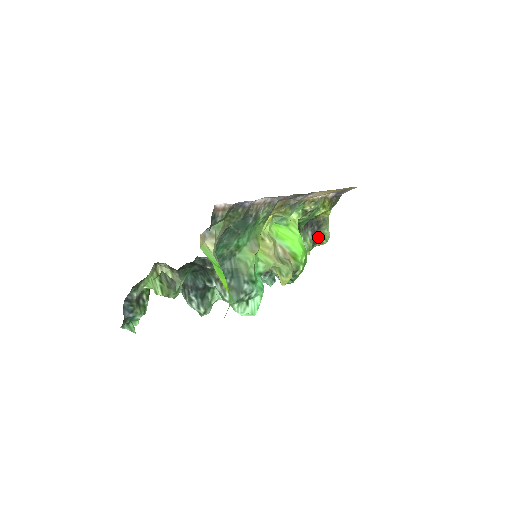
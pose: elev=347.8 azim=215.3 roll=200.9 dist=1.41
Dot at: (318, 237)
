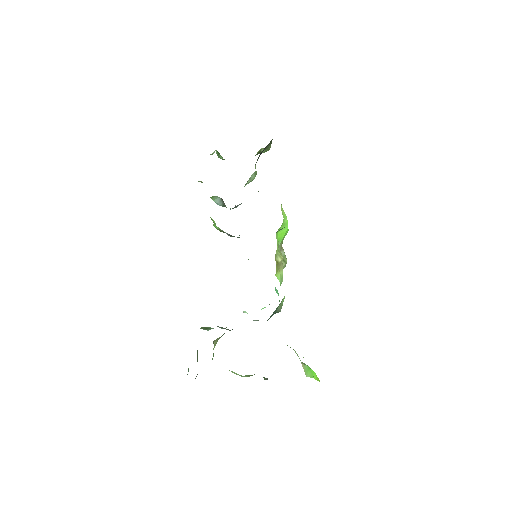
Dot at: occluded
